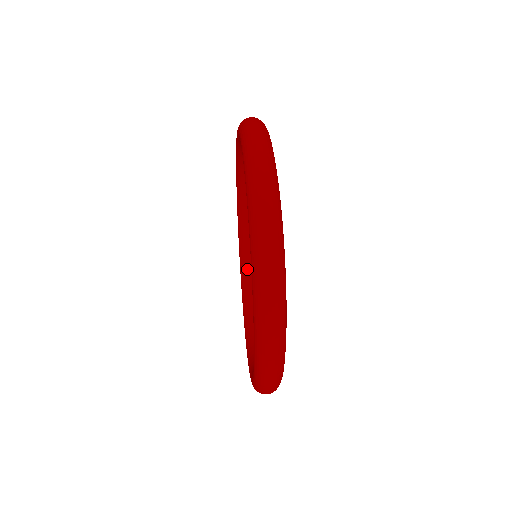
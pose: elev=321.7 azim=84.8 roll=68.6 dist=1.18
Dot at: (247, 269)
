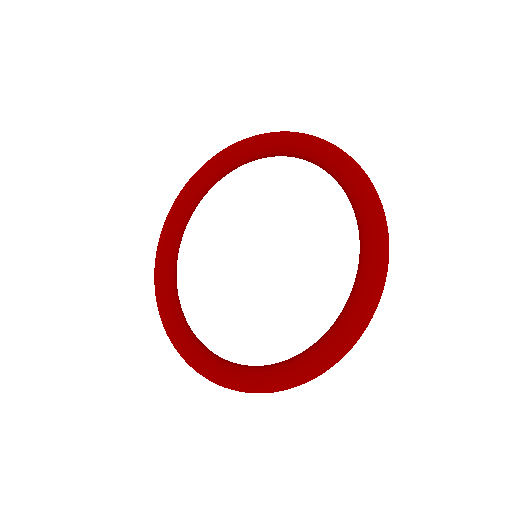
Dot at: (173, 297)
